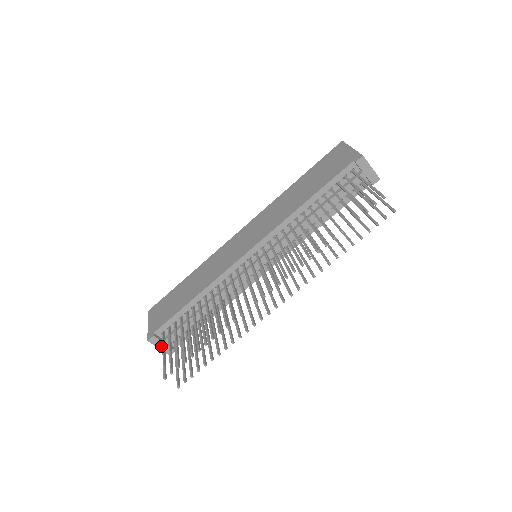
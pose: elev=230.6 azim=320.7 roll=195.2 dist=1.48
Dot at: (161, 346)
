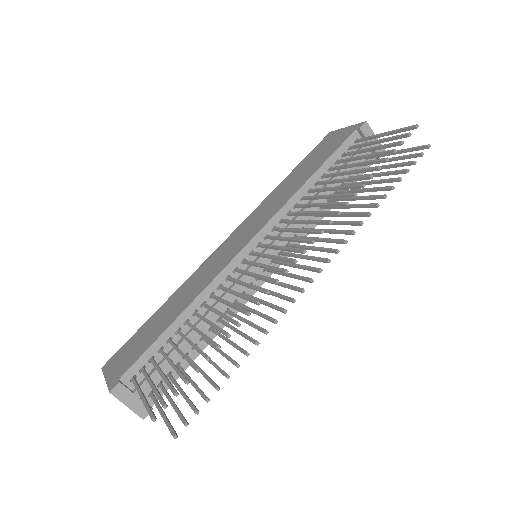
Dot at: (130, 402)
